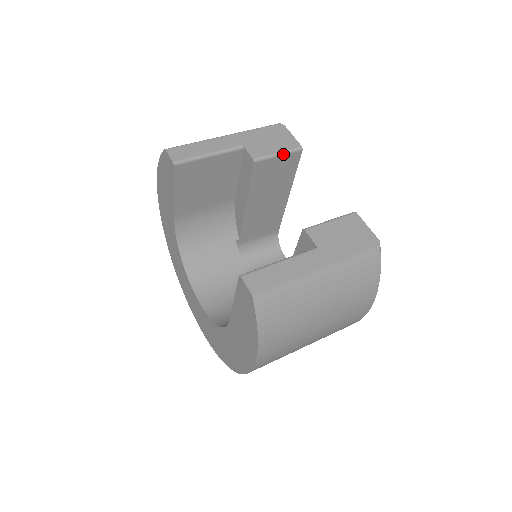
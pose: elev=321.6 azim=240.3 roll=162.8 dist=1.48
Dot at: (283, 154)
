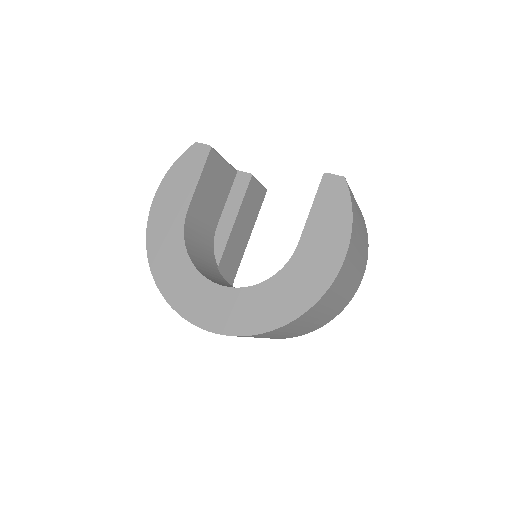
Dot at: (261, 184)
